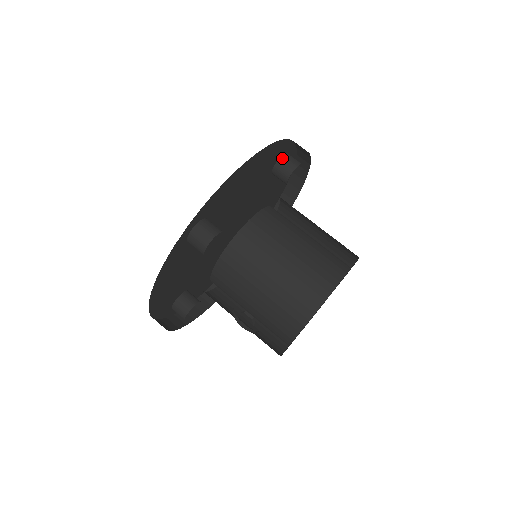
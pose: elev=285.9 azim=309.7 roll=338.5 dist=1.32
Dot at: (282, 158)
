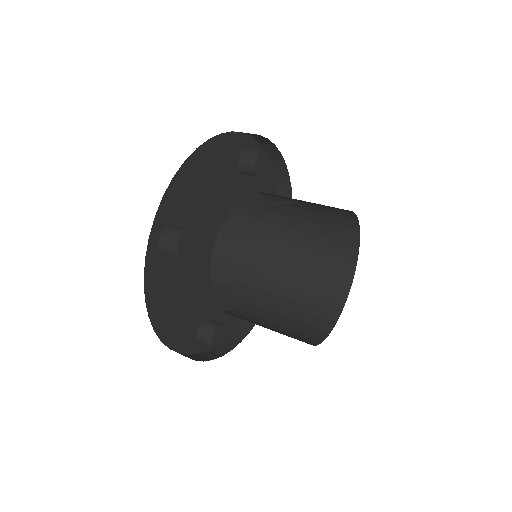
Dot at: occluded
